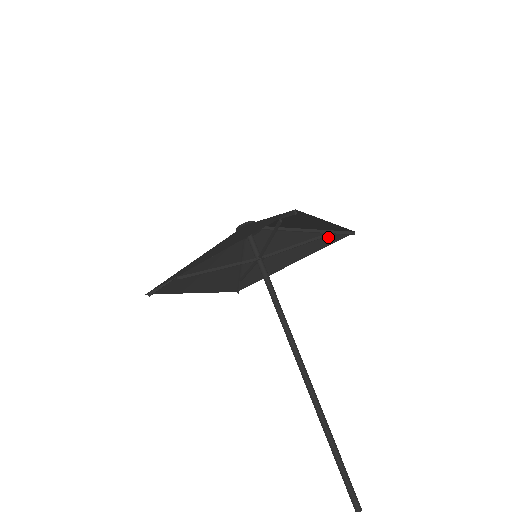
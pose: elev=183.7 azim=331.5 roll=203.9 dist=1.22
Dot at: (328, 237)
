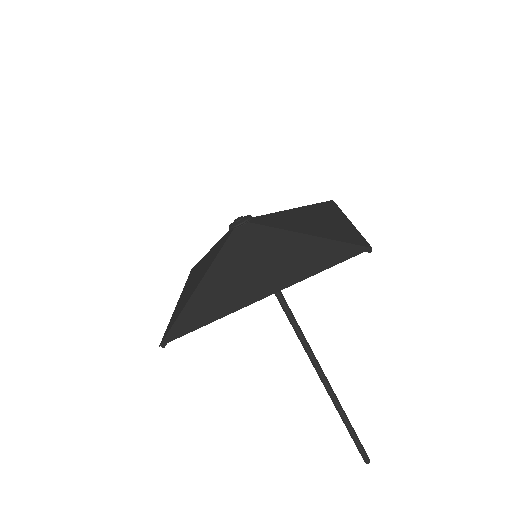
Dot at: occluded
